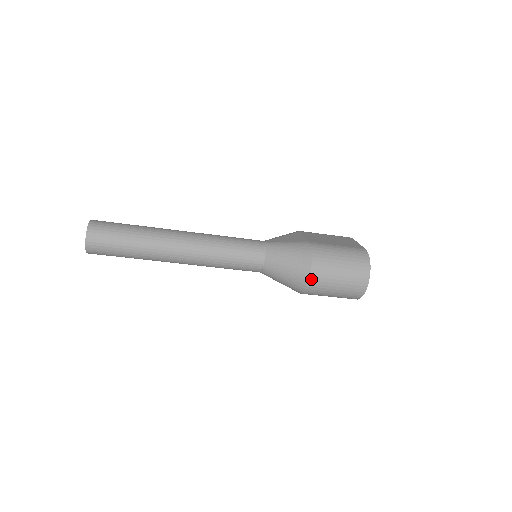
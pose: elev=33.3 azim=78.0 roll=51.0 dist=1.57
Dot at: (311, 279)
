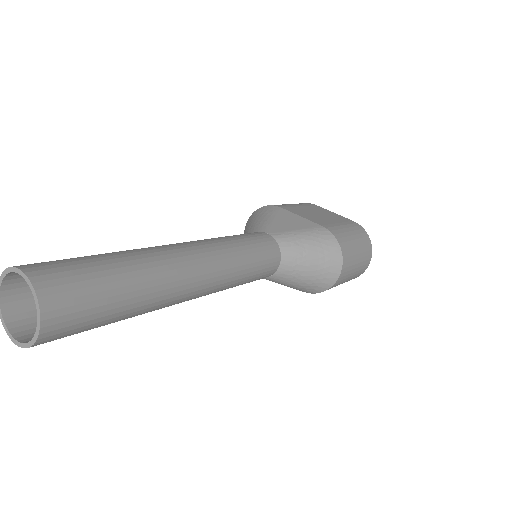
Dot at: (340, 276)
